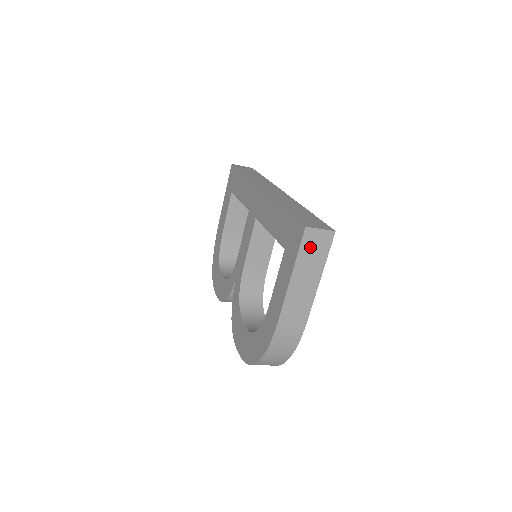
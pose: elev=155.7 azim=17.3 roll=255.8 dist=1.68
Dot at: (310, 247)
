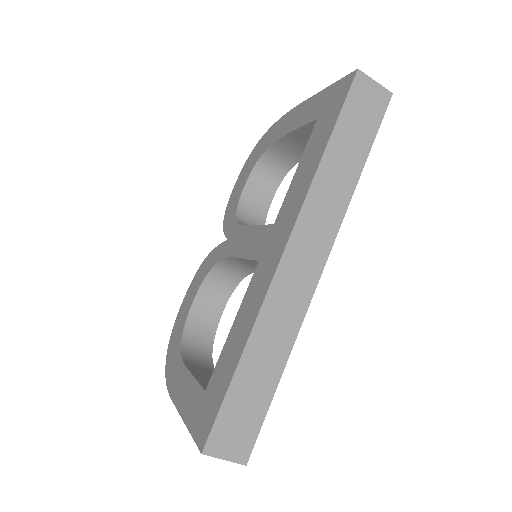
Dot at: occluded
